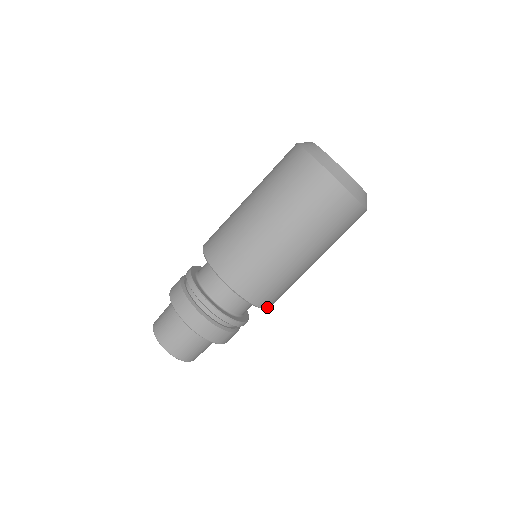
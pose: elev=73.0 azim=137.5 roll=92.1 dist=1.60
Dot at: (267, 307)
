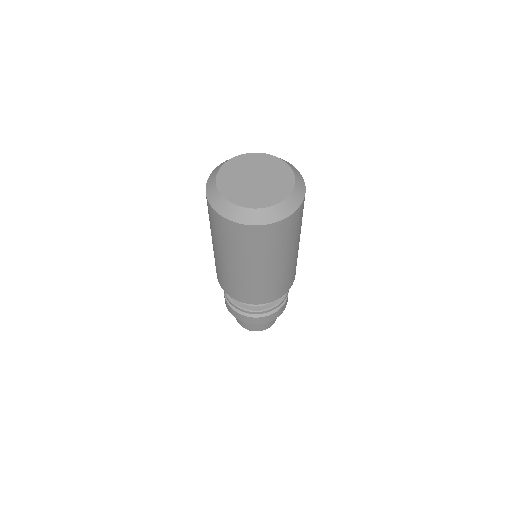
Dot at: (289, 288)
